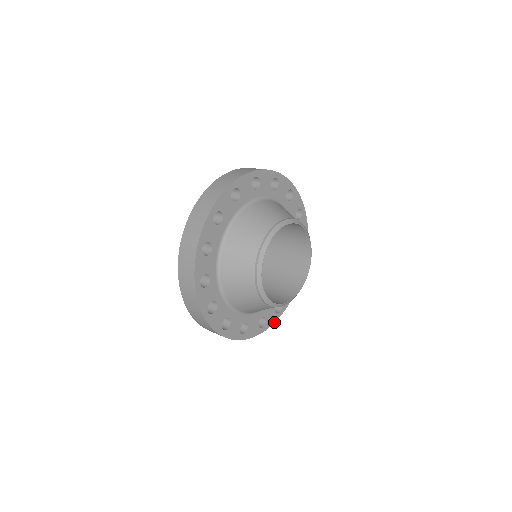
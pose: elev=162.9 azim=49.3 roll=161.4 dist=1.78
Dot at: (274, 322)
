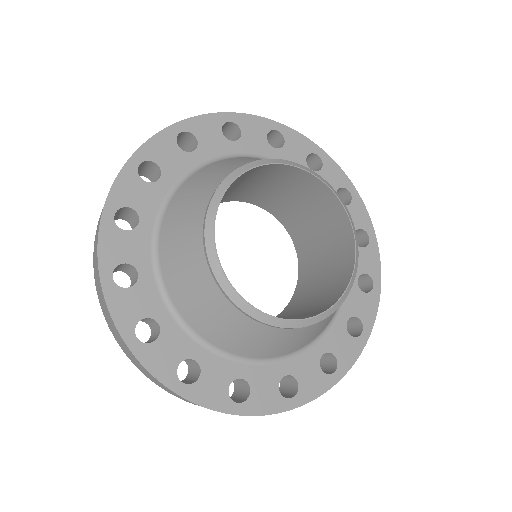
Dot at: (156, 376)
